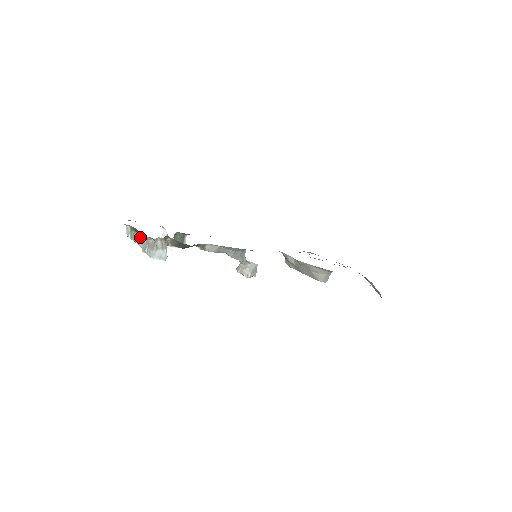
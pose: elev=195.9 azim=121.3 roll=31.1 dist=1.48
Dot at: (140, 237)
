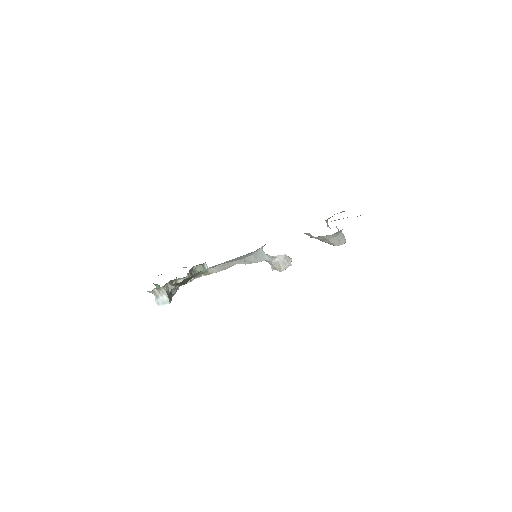
Dot at: occluded
